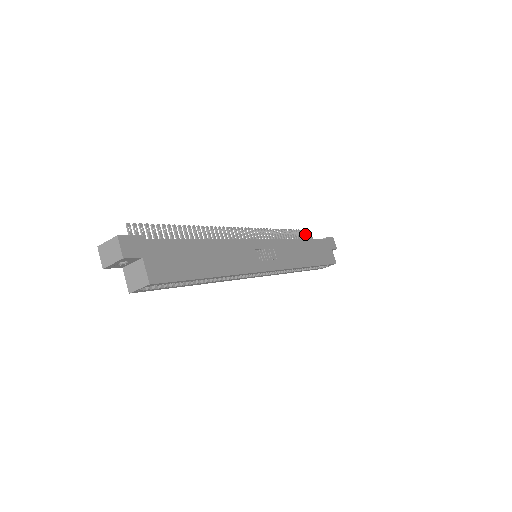
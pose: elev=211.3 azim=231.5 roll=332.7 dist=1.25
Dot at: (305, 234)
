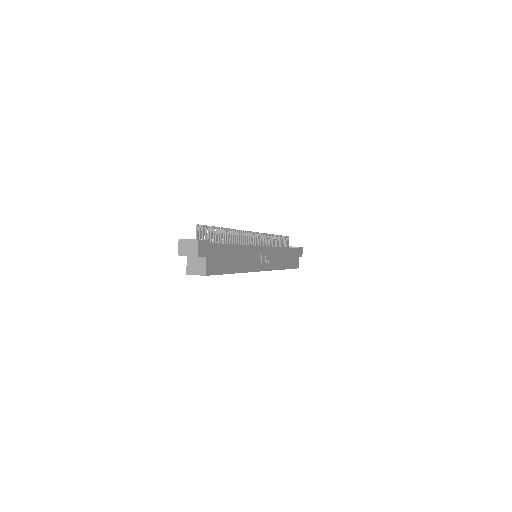
Dot at: (285, 239)
